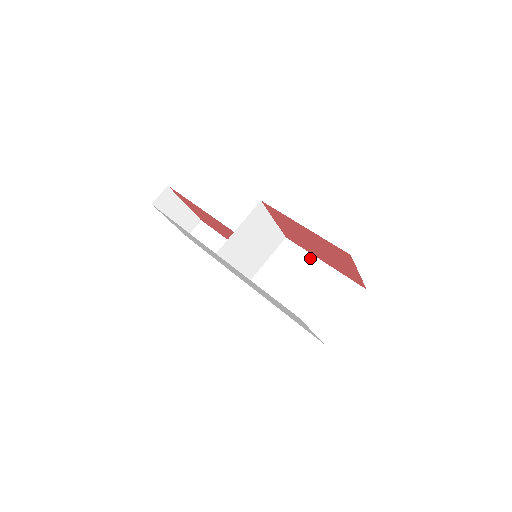
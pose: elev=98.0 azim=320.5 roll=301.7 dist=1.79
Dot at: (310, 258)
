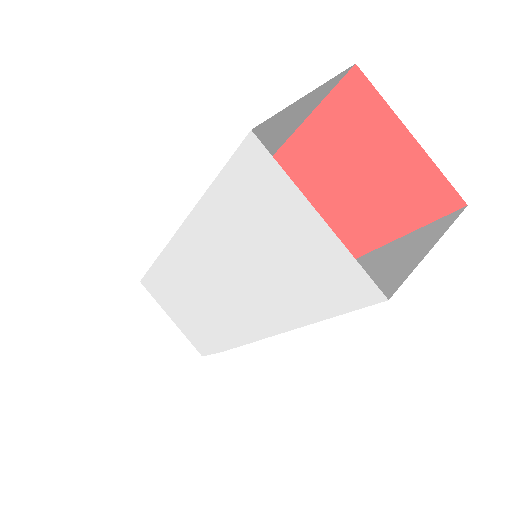
Dot at: (363, 257)
